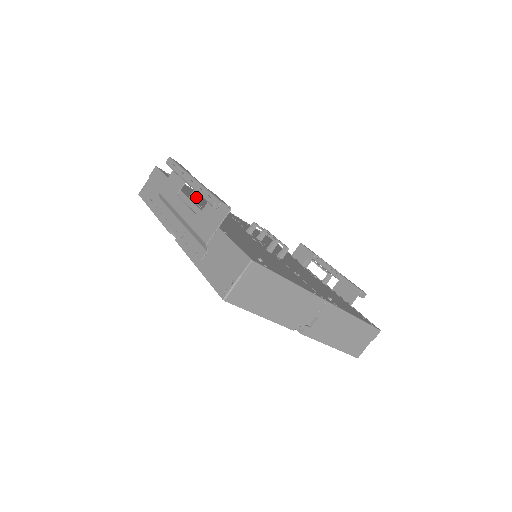
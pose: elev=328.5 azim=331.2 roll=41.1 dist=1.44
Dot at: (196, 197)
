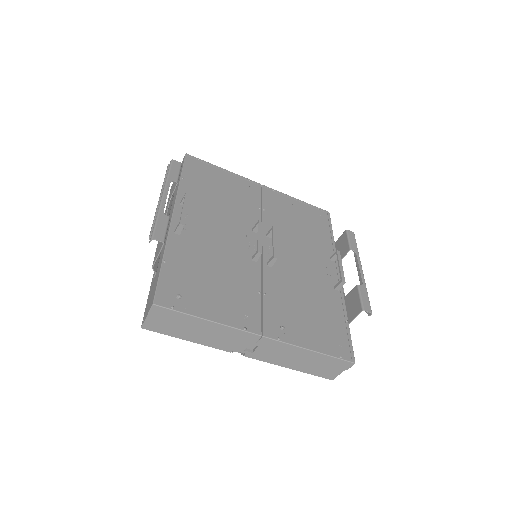
Dot at: occluded
